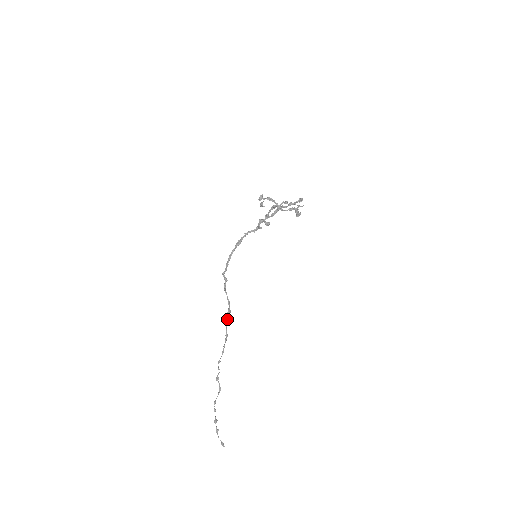
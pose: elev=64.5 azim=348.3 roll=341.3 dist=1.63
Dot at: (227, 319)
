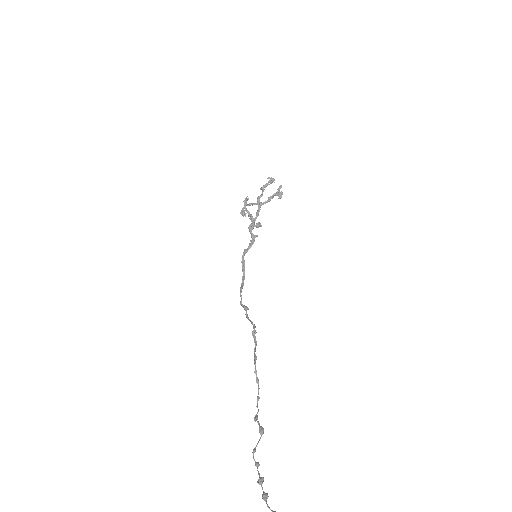
Dot at: (255, 343)
